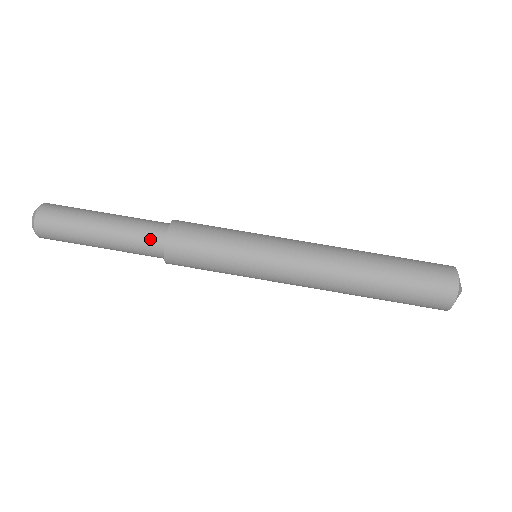
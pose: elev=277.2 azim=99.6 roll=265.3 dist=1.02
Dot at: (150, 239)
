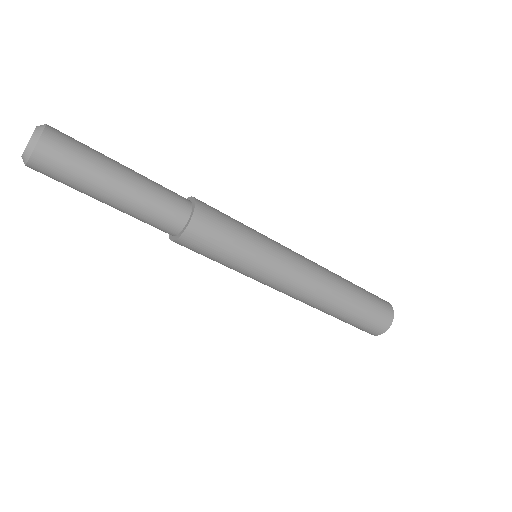
Dot at: occluded
